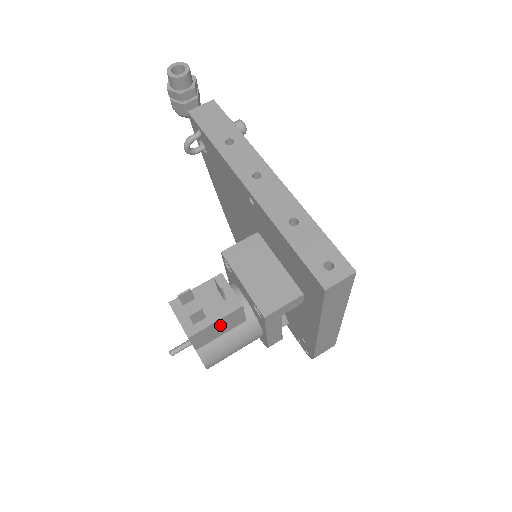
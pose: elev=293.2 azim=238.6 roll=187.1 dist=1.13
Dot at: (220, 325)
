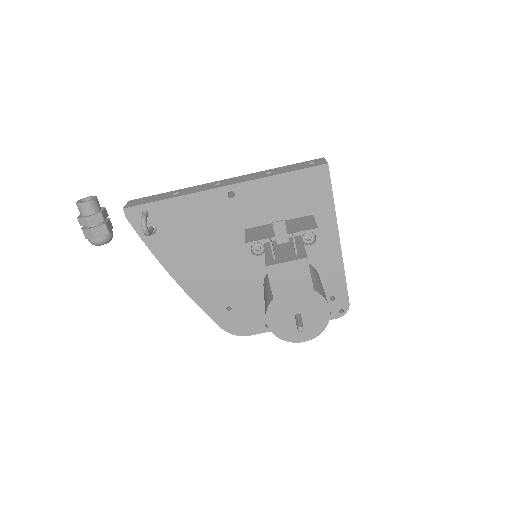
Dot at: occluded
